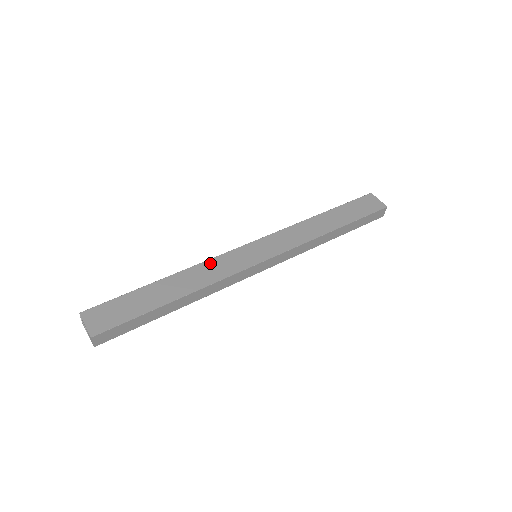
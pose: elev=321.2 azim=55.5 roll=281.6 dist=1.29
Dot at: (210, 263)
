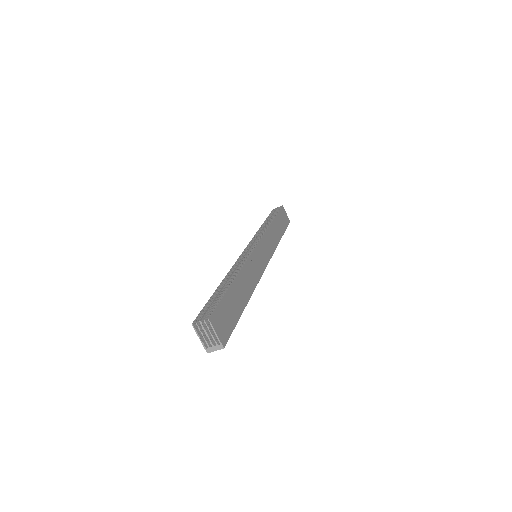
Dot at: (249, 263)
